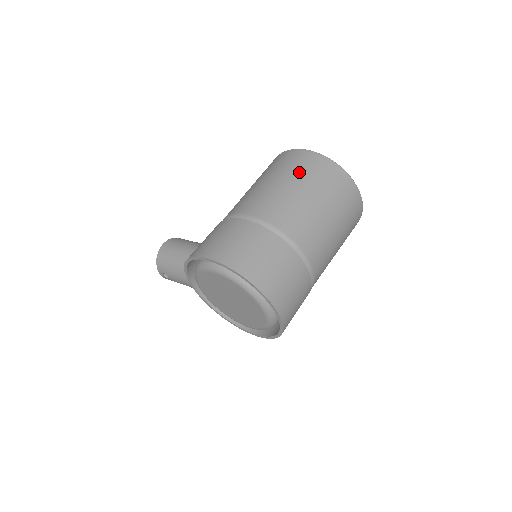
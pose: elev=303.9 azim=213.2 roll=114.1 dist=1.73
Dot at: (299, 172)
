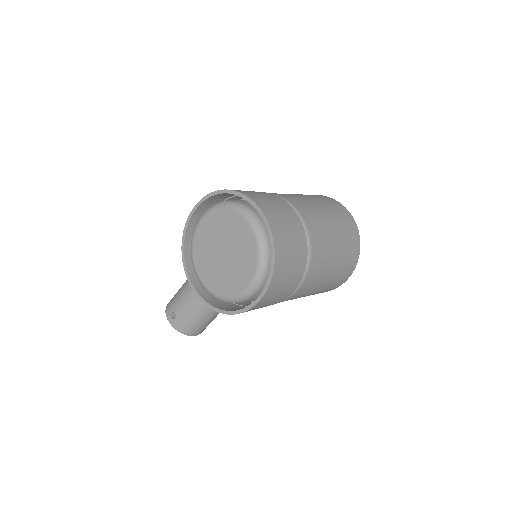
Dot at: occluded
